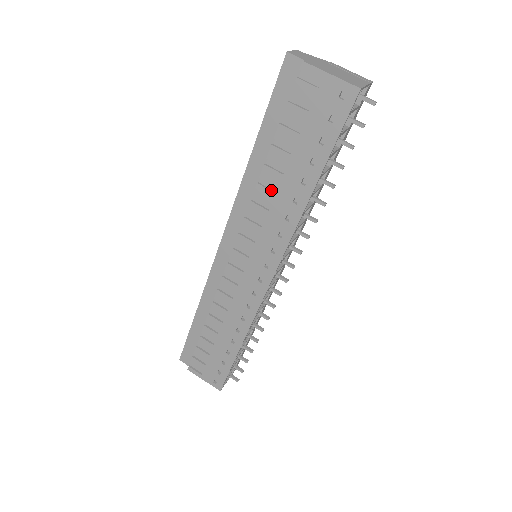
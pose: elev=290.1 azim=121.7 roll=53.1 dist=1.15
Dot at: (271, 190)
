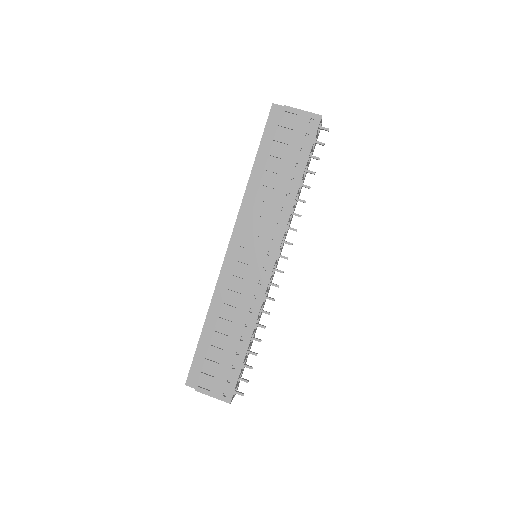
Dot at: (269, 192)
